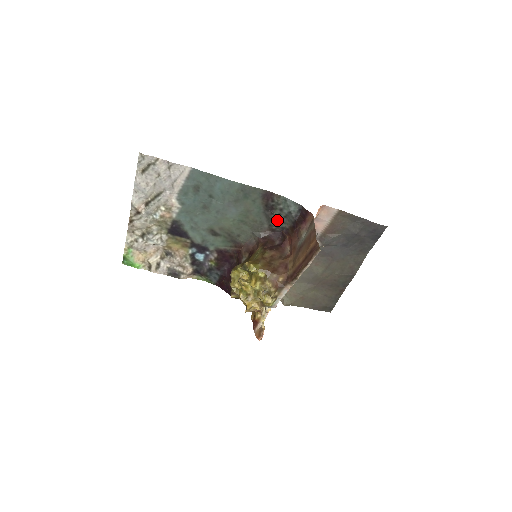
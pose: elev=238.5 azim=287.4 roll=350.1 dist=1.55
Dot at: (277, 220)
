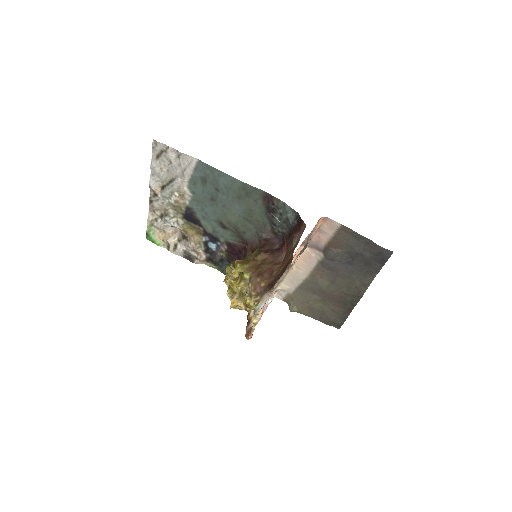
Dot at: (278, 224)
